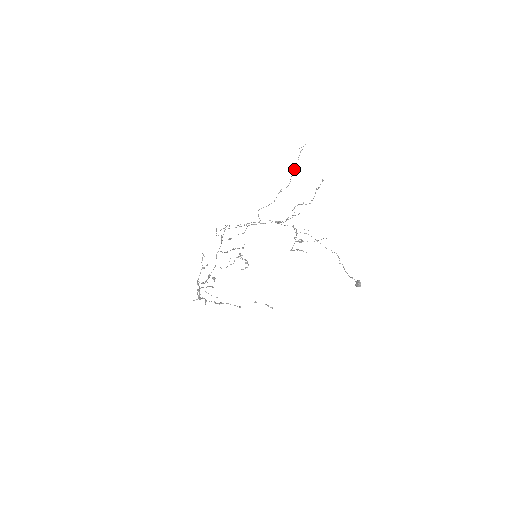
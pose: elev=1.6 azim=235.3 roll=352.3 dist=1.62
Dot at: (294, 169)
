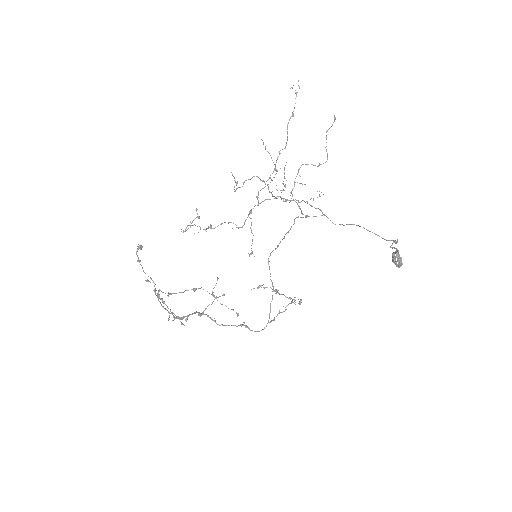
Dot at: (290, 117)
